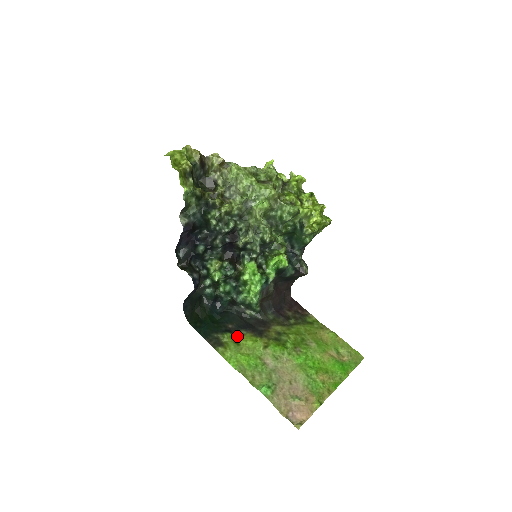
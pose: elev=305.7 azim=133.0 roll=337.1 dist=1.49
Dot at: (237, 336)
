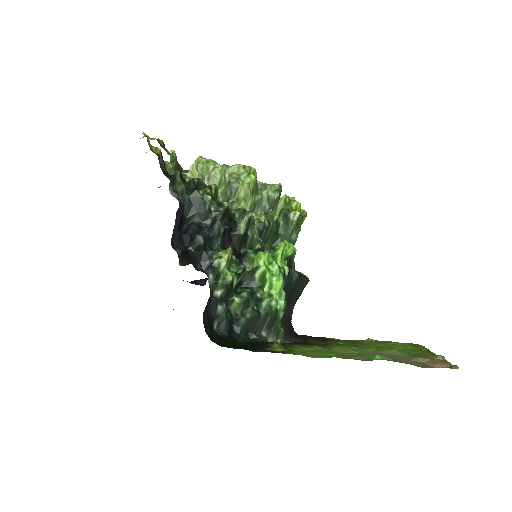
Dot at: (287, 348)
